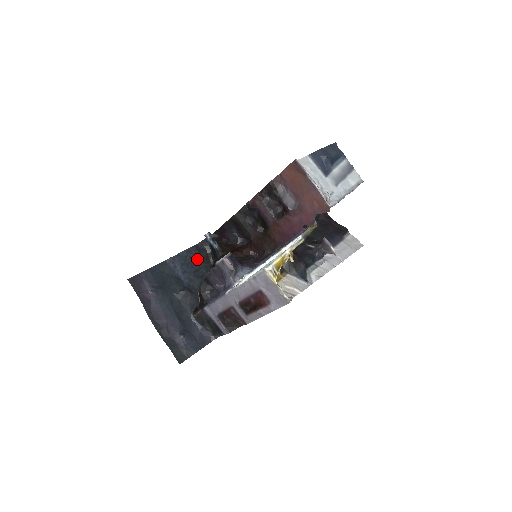
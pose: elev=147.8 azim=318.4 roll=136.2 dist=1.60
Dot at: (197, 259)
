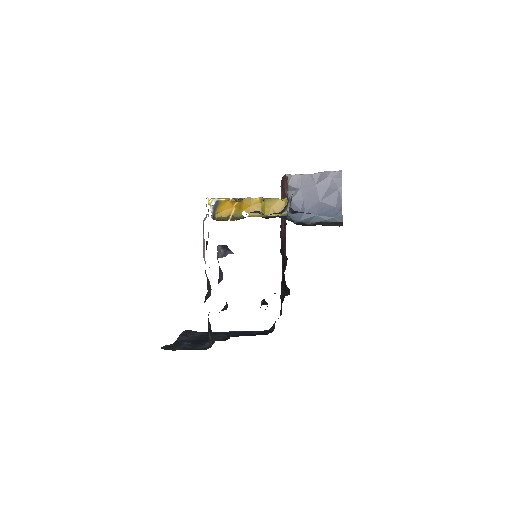
Dot at: (256, 333)
